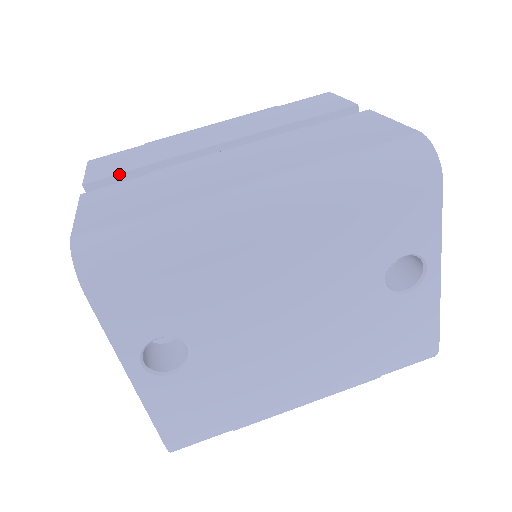
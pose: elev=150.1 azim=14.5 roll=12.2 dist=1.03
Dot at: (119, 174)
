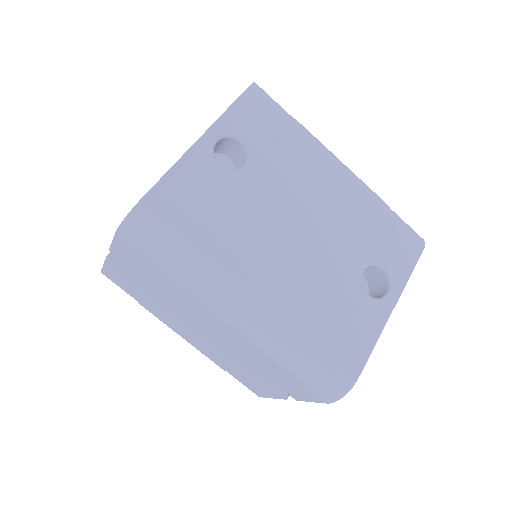
Dot at: occluded
